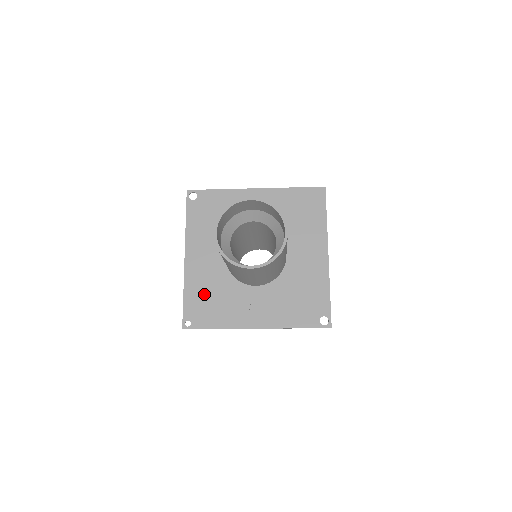
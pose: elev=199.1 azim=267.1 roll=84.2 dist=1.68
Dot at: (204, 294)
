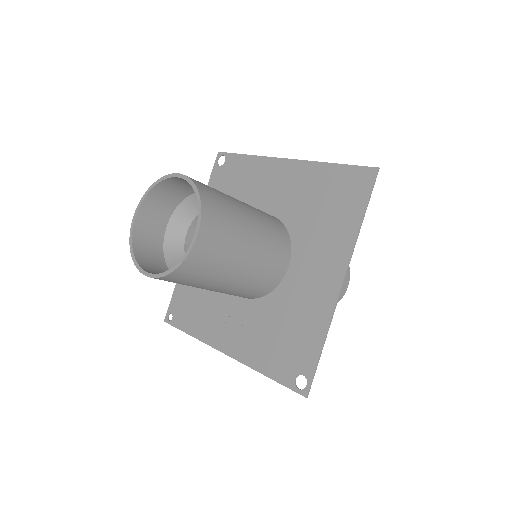
Dot at: (193, 288)
